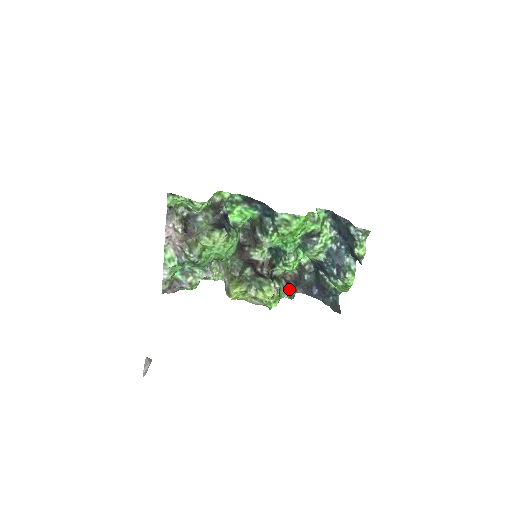
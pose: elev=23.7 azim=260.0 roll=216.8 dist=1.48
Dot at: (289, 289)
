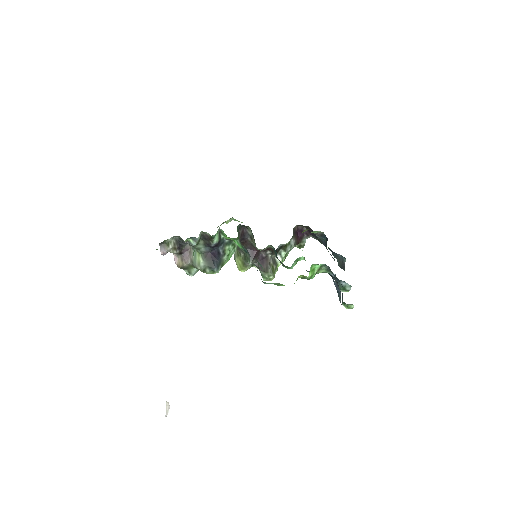
Dot at: (299, 243)
